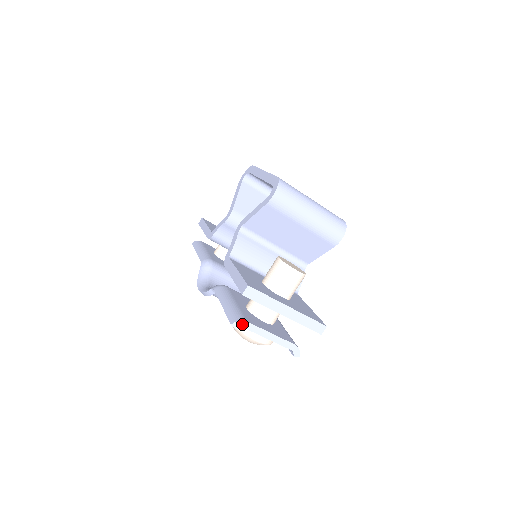
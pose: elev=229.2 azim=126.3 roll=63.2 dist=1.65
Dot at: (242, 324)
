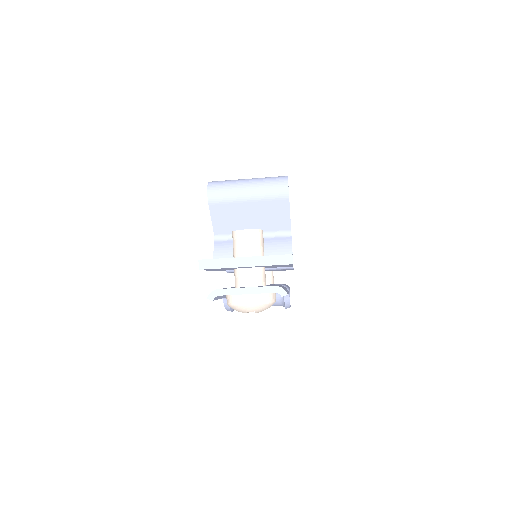
Dot at: (216, 293)
